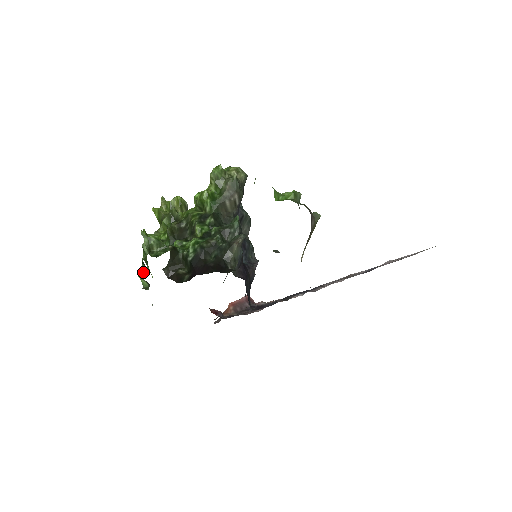
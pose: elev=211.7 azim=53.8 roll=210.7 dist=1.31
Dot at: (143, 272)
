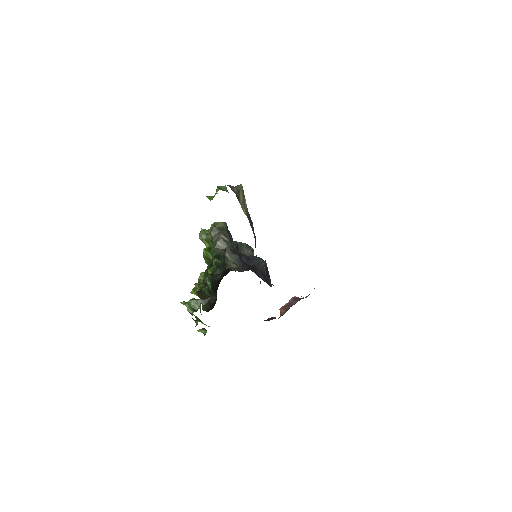
Dot at: occluded
